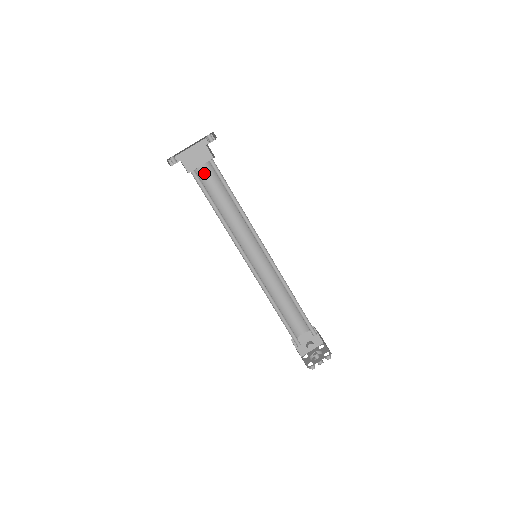
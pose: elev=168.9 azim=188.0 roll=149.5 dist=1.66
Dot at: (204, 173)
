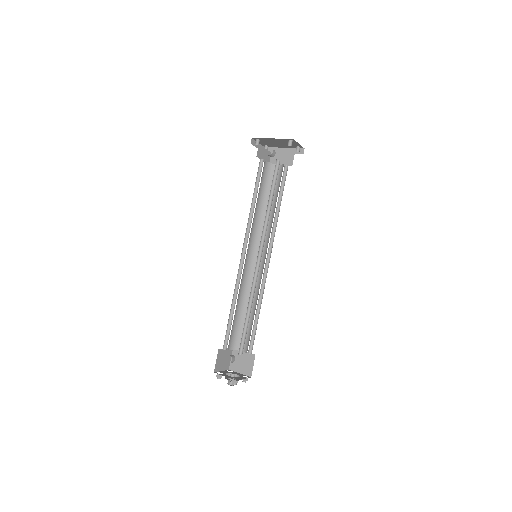
Dot at: occluded
